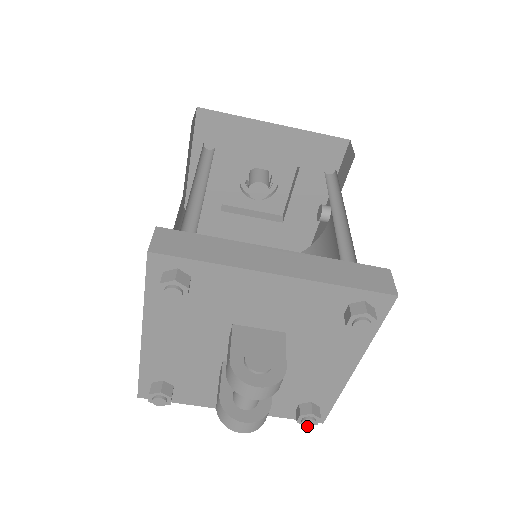
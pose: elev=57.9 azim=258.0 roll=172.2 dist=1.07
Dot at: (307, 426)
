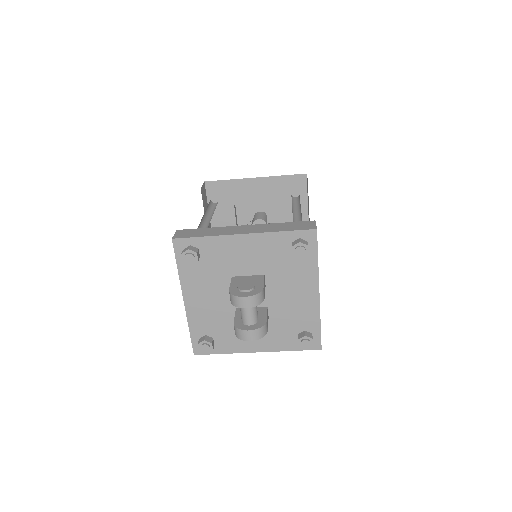
Dot at: (306, 347)
